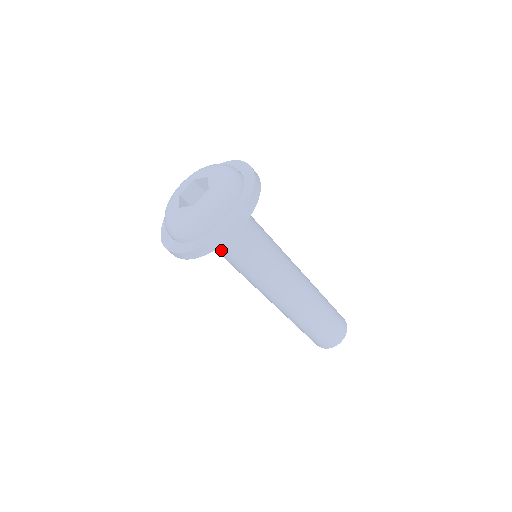
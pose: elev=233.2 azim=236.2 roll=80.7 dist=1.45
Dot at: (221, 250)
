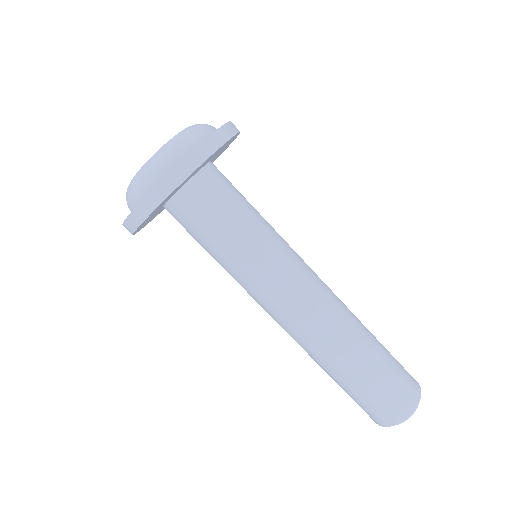
Dot at: (195, 233)
